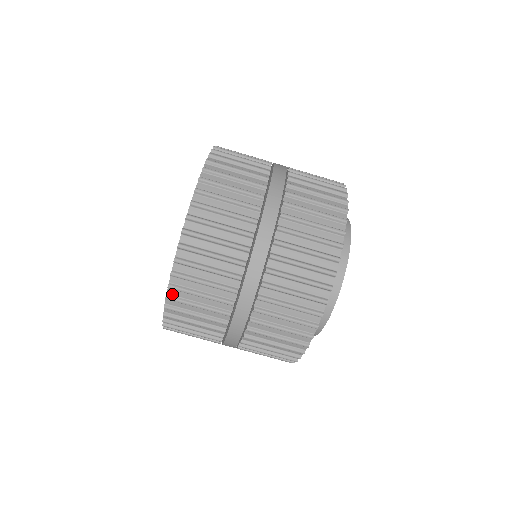
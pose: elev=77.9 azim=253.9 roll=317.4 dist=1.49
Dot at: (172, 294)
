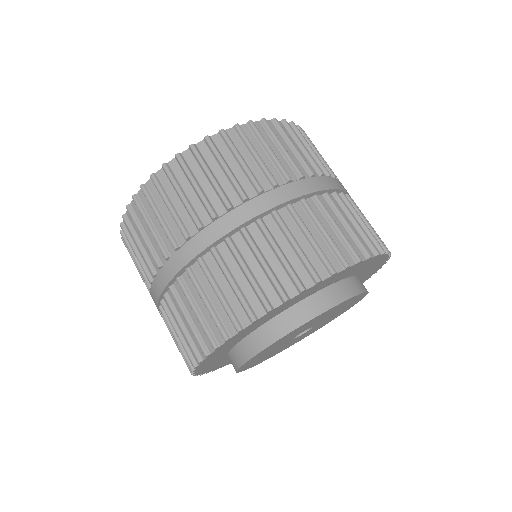
Dot at: occluded
